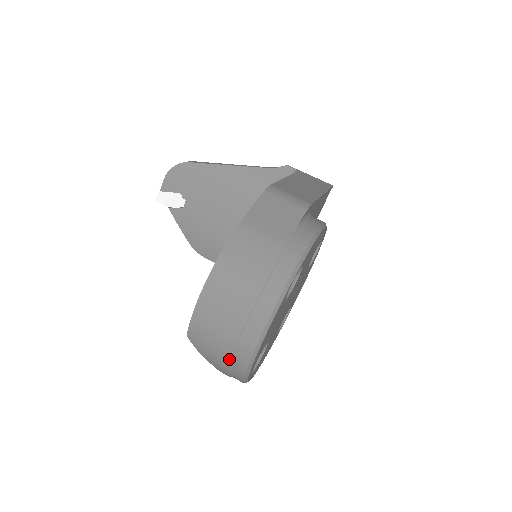
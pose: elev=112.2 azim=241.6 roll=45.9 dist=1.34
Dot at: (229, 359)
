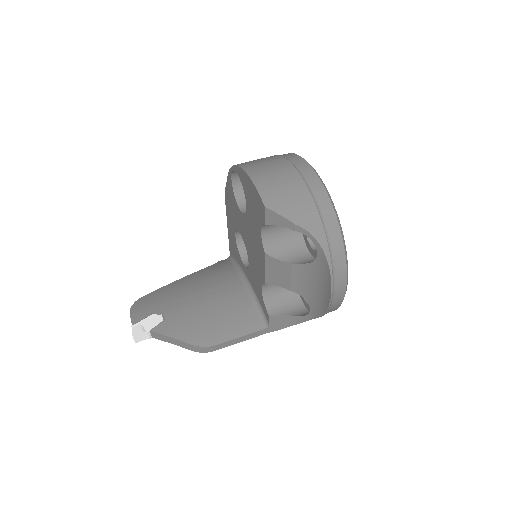
Dot at: (309, 194)
